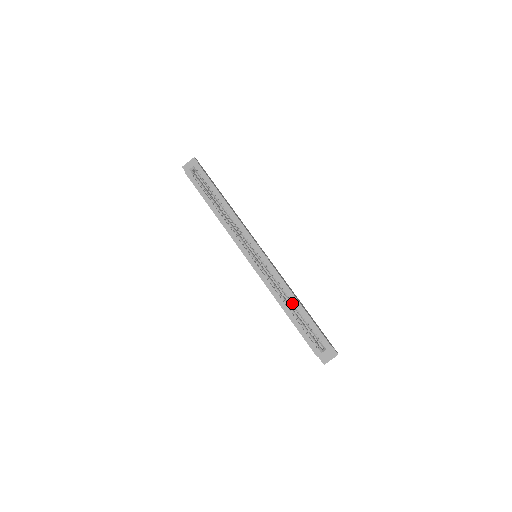
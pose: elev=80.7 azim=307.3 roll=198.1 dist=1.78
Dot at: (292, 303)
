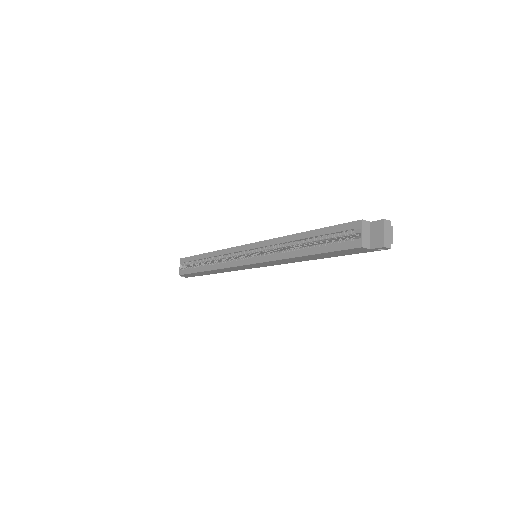
Dot at: (300, 242)
